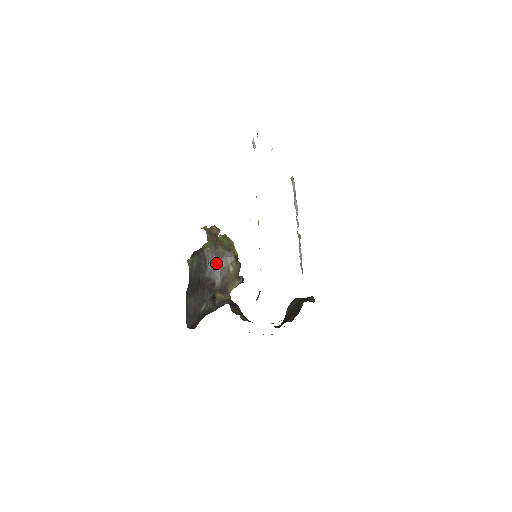
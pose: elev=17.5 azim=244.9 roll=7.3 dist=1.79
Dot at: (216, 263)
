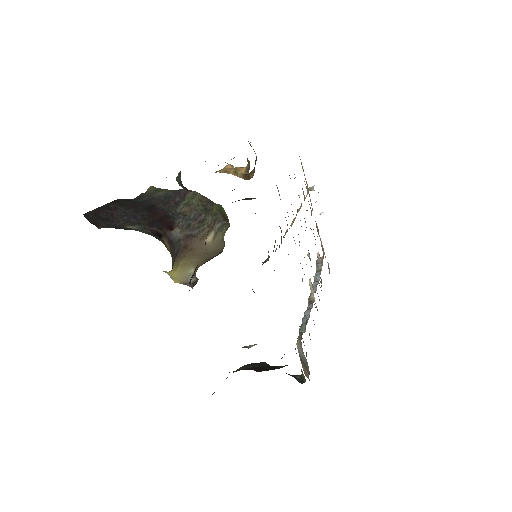
Dot at: (196, 213)
